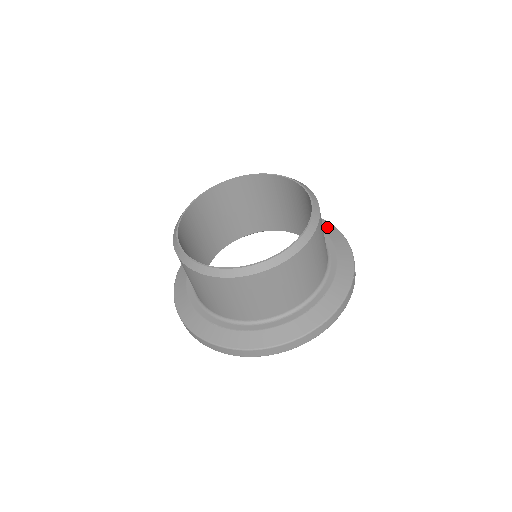
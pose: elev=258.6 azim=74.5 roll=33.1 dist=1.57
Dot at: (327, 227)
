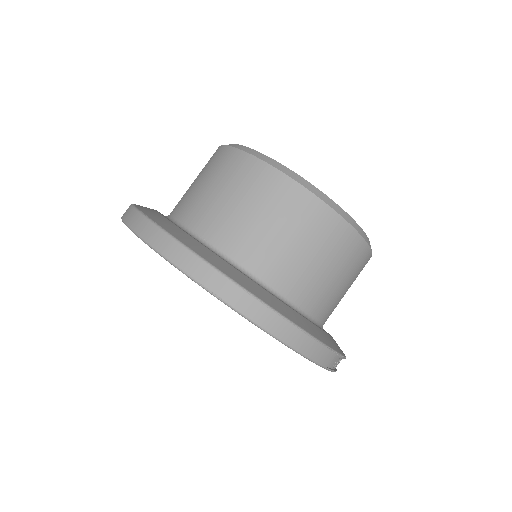
Dot at: occluded
